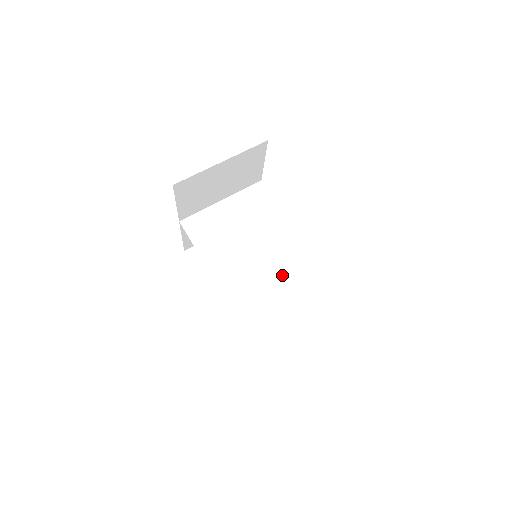
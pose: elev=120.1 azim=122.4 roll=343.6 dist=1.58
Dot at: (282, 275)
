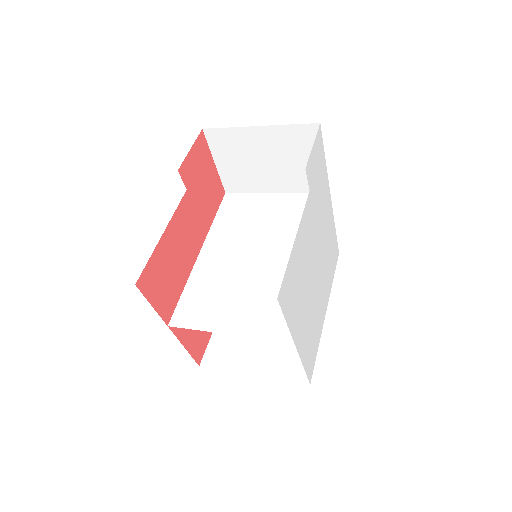
Dot at: (258, 286)
